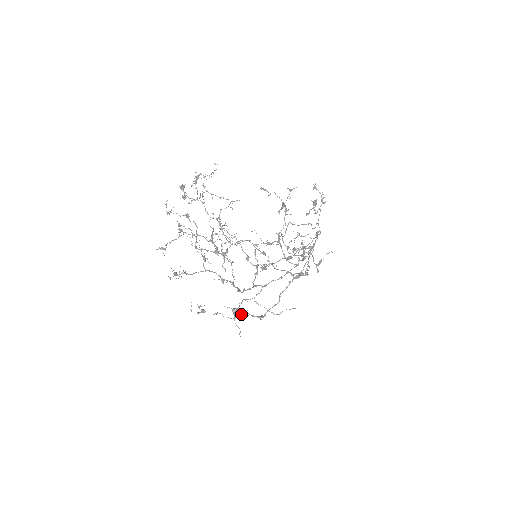
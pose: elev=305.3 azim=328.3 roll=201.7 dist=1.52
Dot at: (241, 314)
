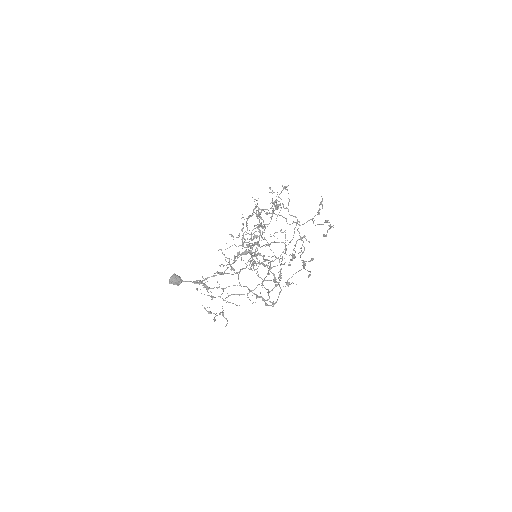
Dot at: (180, 281)
